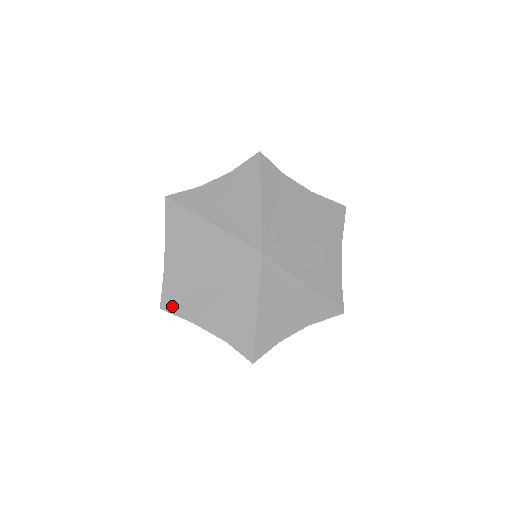
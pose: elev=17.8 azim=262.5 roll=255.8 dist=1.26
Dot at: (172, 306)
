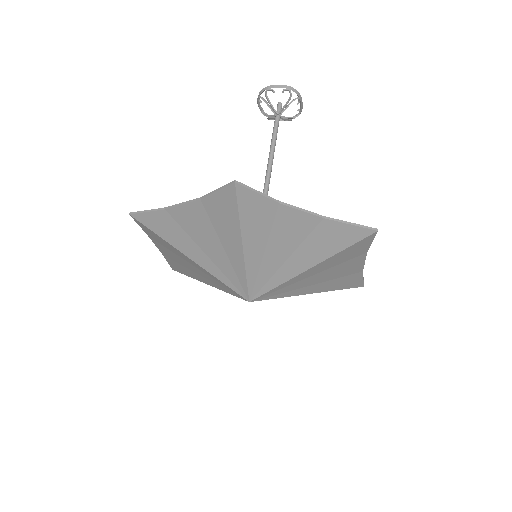
Dot at: occluded
